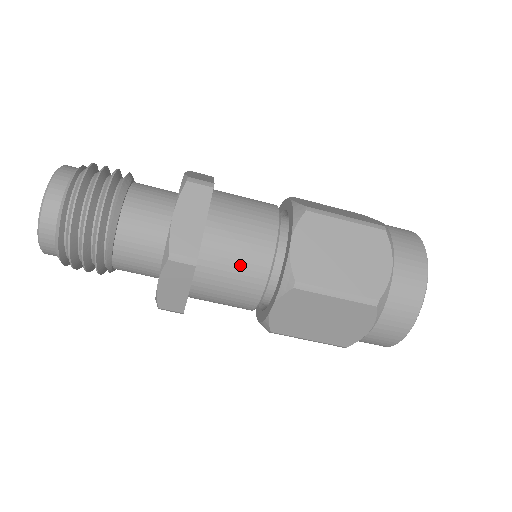
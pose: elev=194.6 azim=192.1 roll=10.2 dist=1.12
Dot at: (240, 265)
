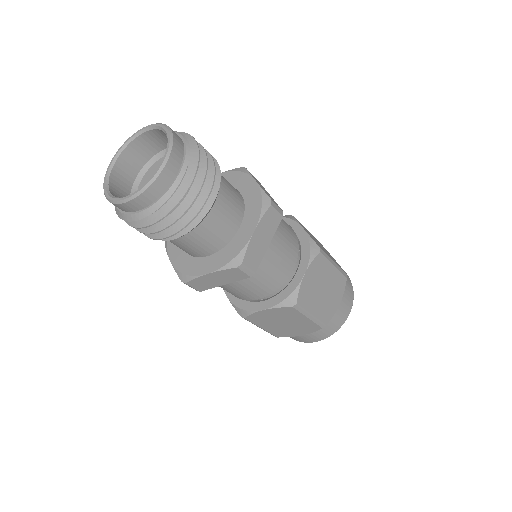
Dot at: (267, 278)
